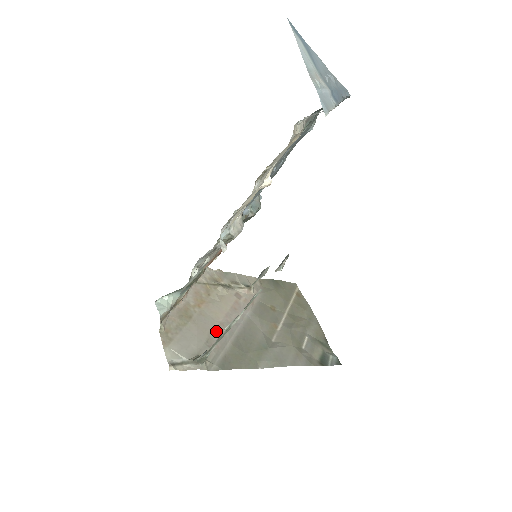
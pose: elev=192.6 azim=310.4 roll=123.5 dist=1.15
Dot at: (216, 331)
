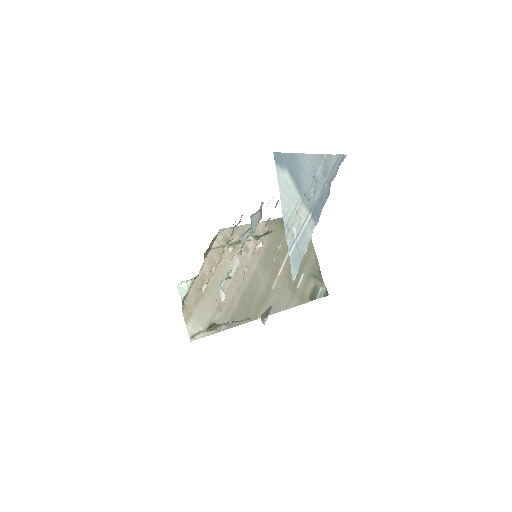
Dot at: (226, 294)
